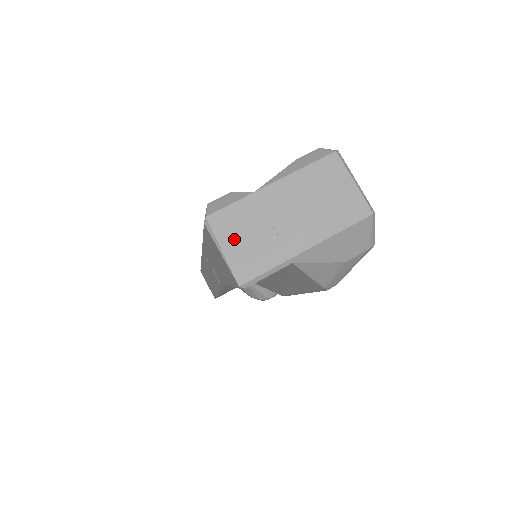
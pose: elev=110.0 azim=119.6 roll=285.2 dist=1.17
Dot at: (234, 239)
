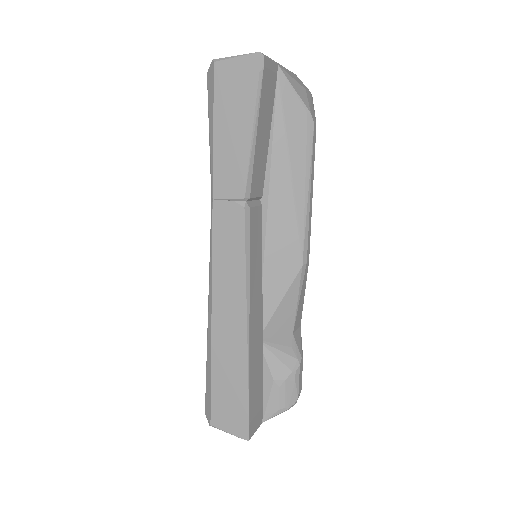
Dot at: occluded
